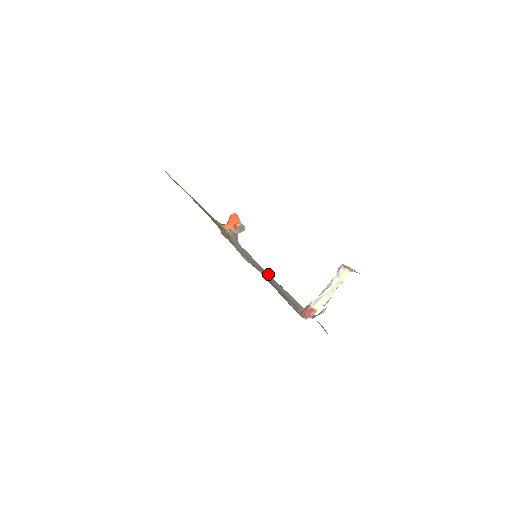
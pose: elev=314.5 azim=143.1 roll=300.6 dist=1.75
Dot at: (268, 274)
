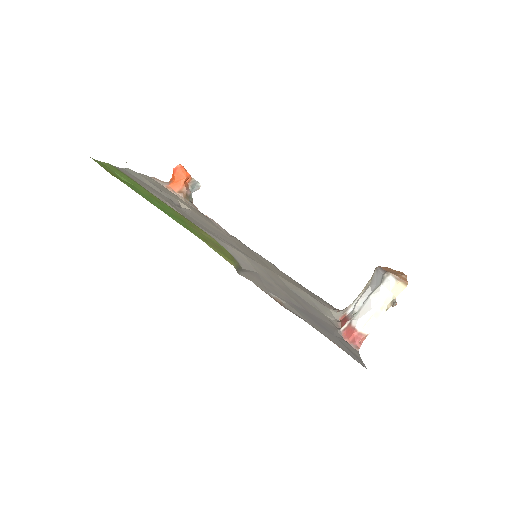
Dot at: (271, 271)
